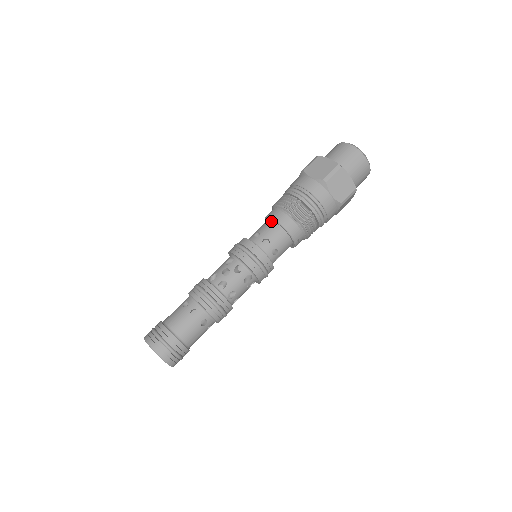
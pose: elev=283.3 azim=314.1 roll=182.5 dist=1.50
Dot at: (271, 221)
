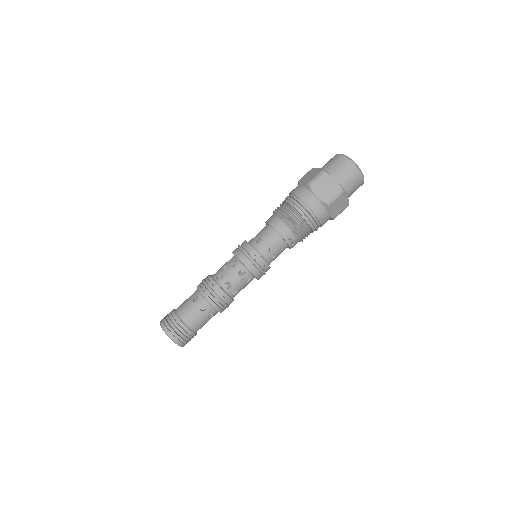
Dot at: (267, 225)
